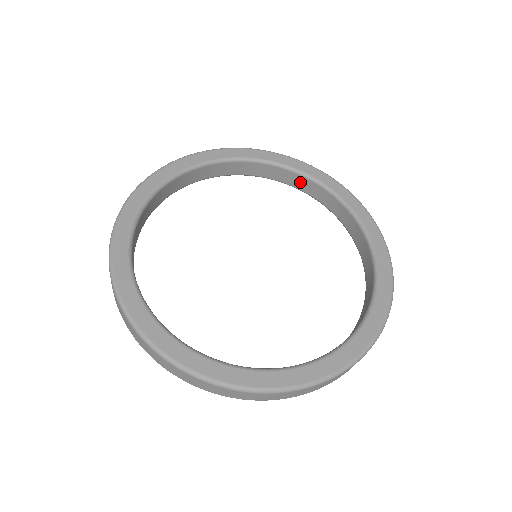
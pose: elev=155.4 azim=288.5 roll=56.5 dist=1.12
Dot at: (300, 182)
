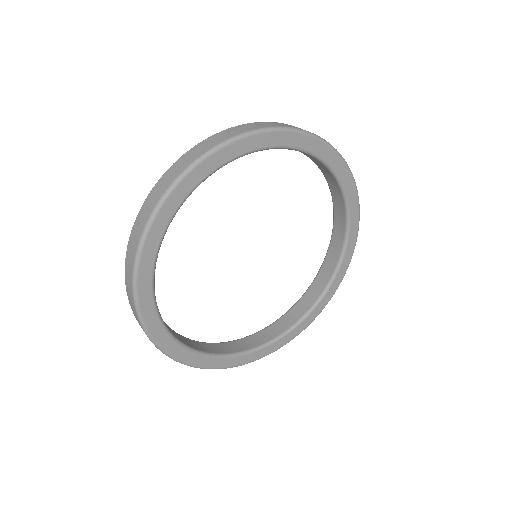
Dot at: (315, 160)
